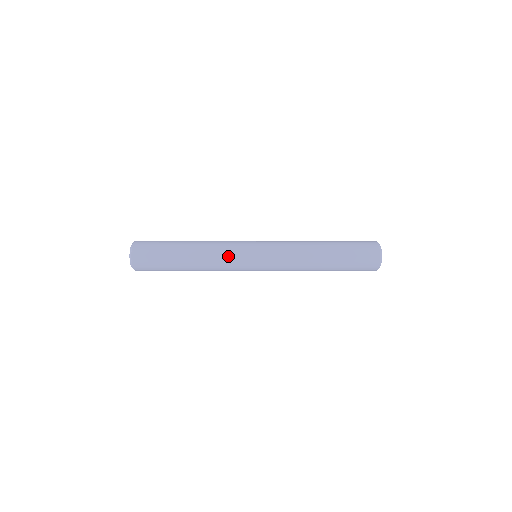
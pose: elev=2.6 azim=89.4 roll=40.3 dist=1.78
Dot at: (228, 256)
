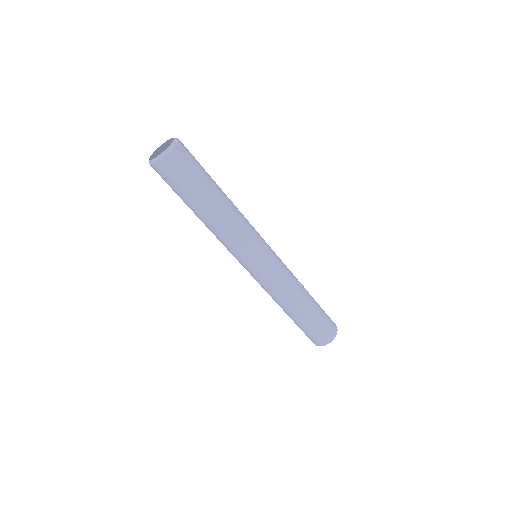
Dot at: (251, 226)
